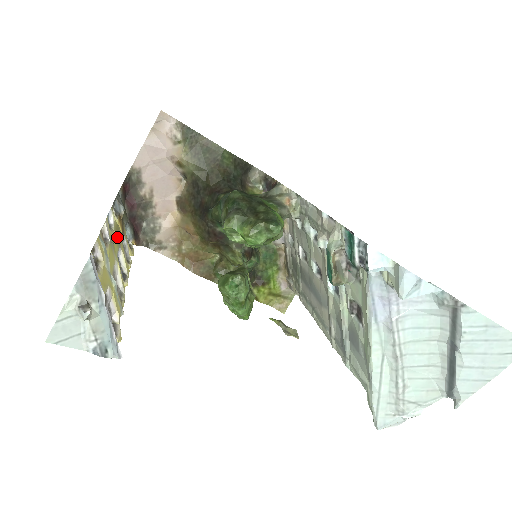
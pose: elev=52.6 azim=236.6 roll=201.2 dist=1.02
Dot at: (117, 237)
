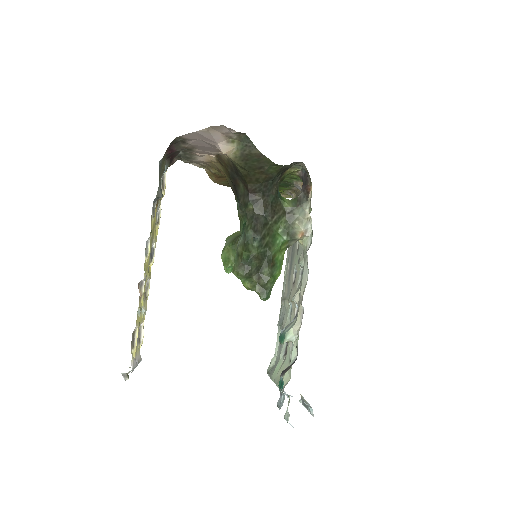
Dot at: (151, 240)
